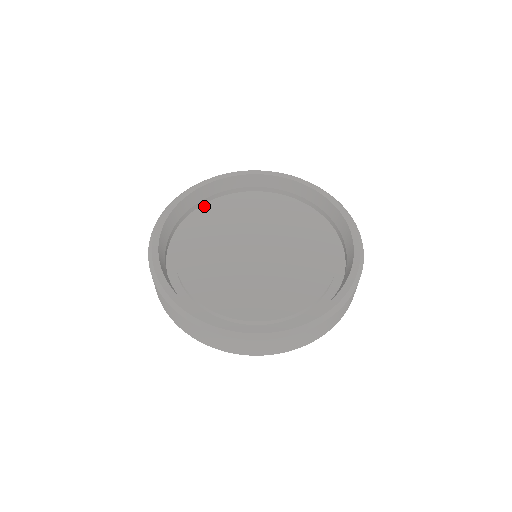
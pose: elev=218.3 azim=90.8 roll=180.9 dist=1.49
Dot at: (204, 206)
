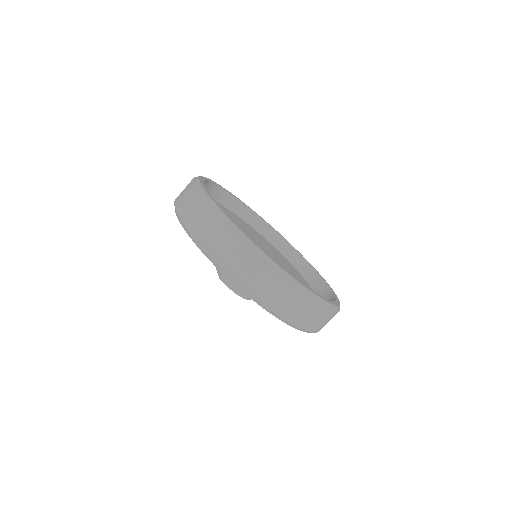
Dot at: occluded
